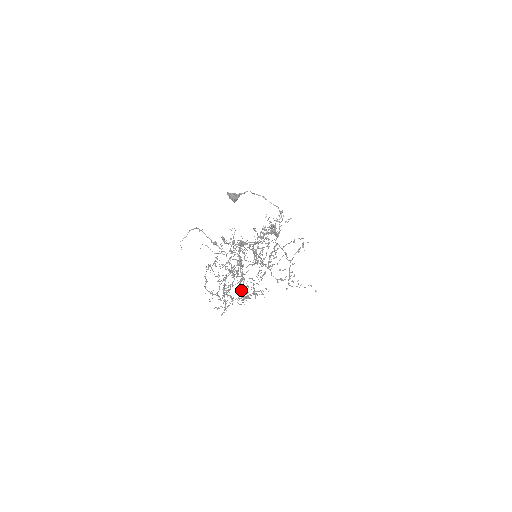
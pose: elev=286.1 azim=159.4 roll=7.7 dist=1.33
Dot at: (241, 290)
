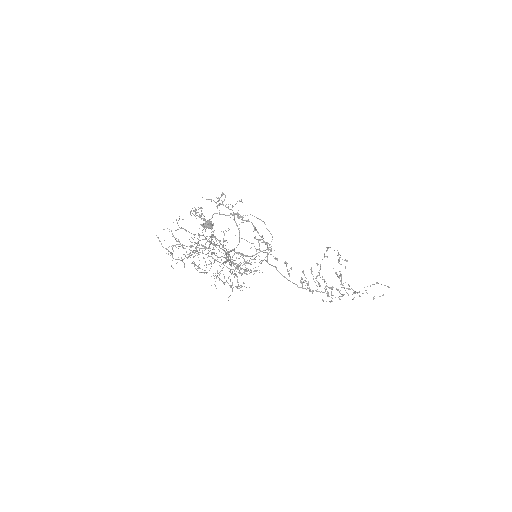
Dot at: (240, 273)
